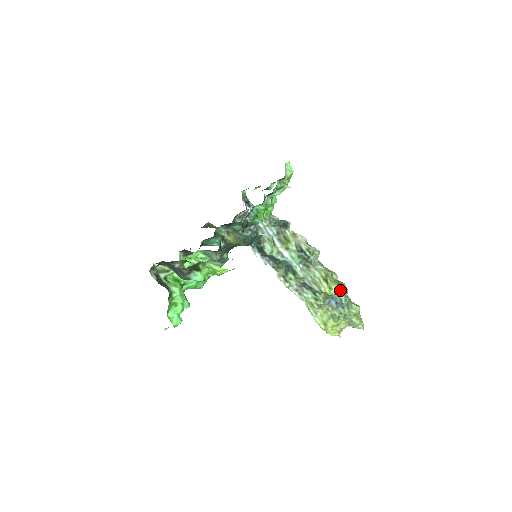
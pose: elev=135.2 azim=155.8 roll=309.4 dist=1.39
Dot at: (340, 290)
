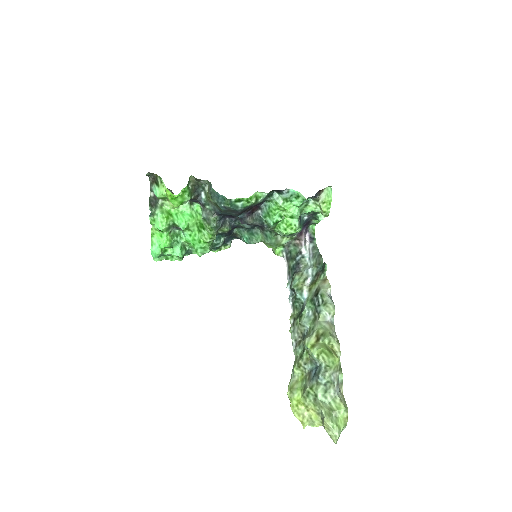
Dot at: (322, 356)
